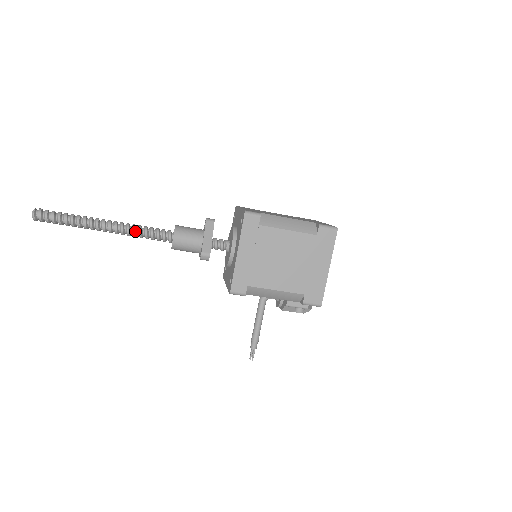
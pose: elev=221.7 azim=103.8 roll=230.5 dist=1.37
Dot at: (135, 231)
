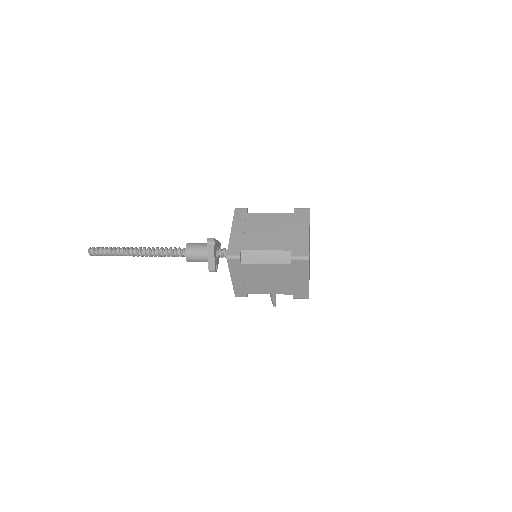
Dot at: (159, 255)
